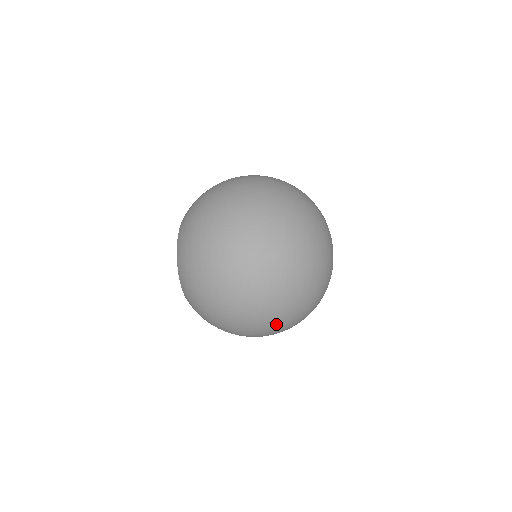
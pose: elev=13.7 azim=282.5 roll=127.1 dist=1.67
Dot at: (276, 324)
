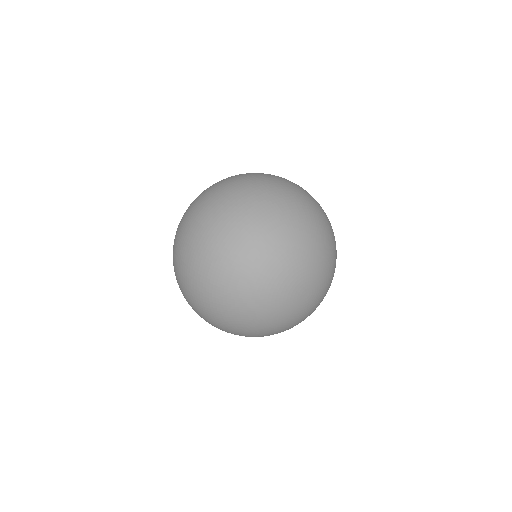
Dot at: occluded
